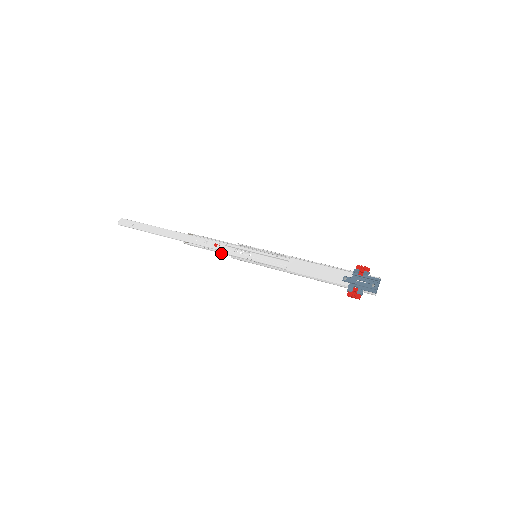
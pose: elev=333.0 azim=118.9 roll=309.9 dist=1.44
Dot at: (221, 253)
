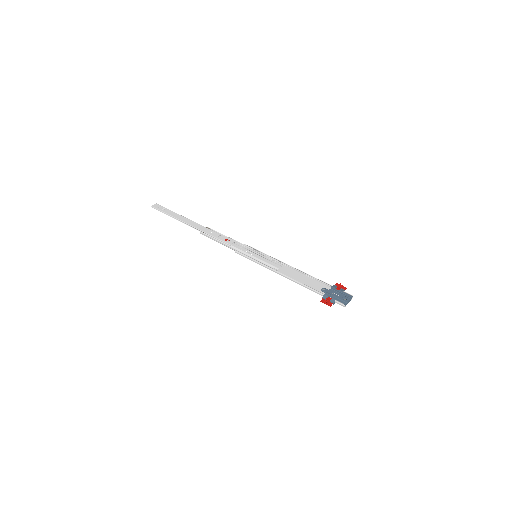
Dot at: (228, 247)
